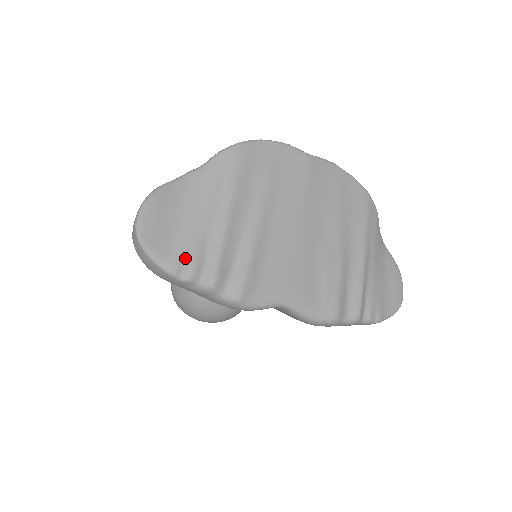
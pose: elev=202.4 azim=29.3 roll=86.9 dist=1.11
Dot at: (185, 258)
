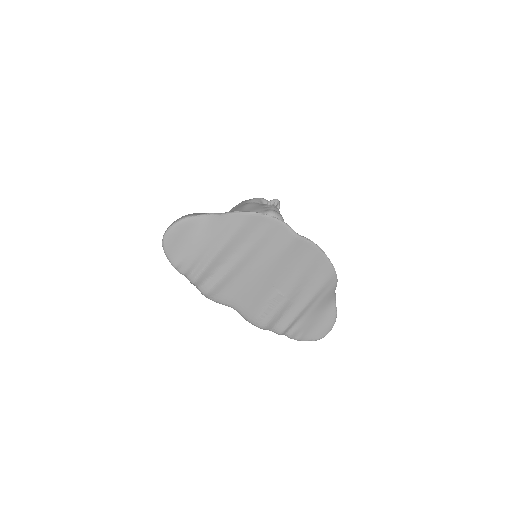
Dot at: (184, 263)
